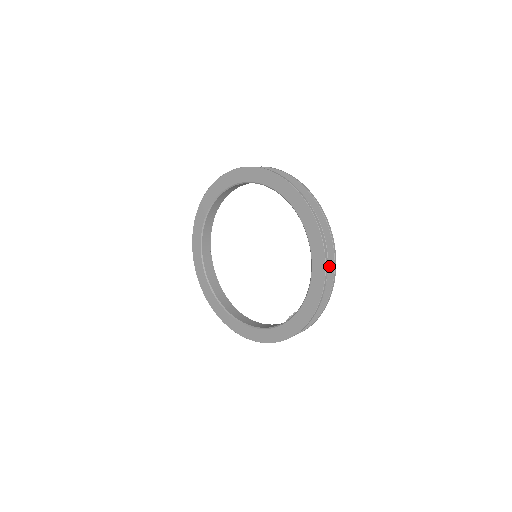
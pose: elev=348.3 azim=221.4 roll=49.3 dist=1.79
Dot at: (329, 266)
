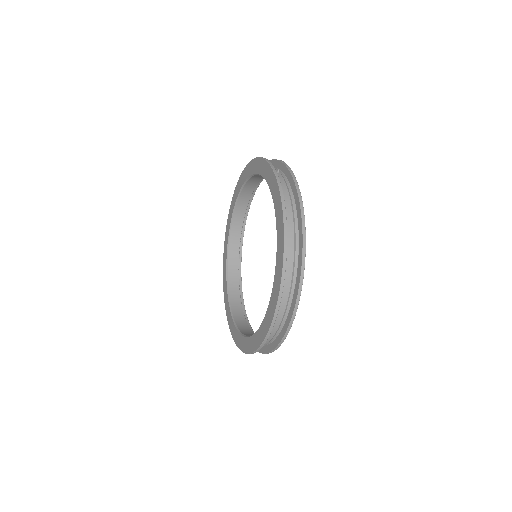
Dot at: (299, 240)
